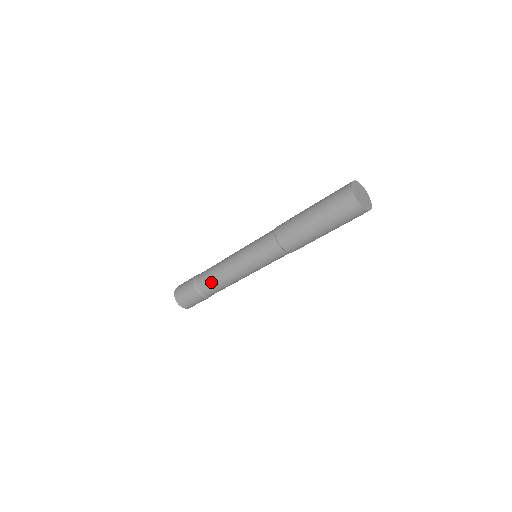
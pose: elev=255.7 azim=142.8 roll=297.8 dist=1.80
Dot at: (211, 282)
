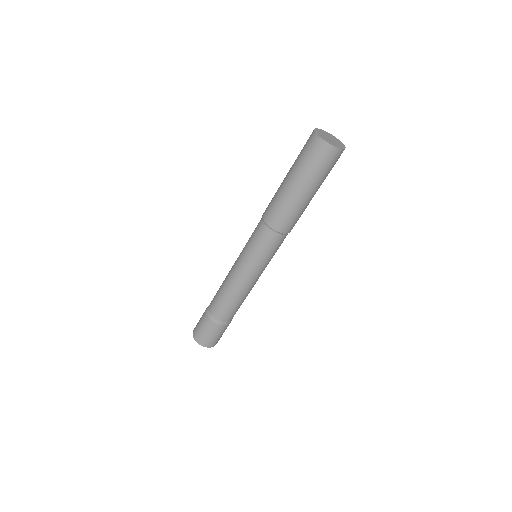
Dot at: (230, 308)
